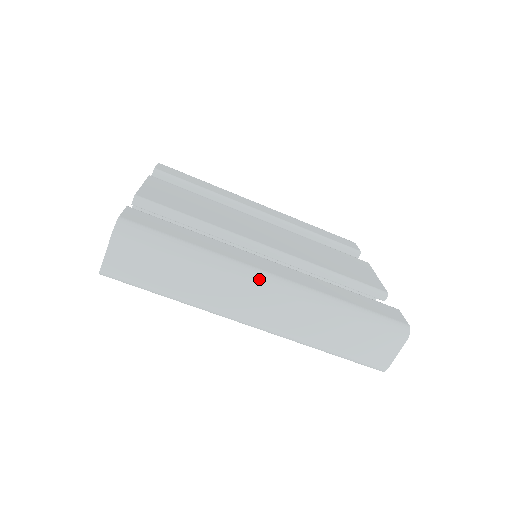
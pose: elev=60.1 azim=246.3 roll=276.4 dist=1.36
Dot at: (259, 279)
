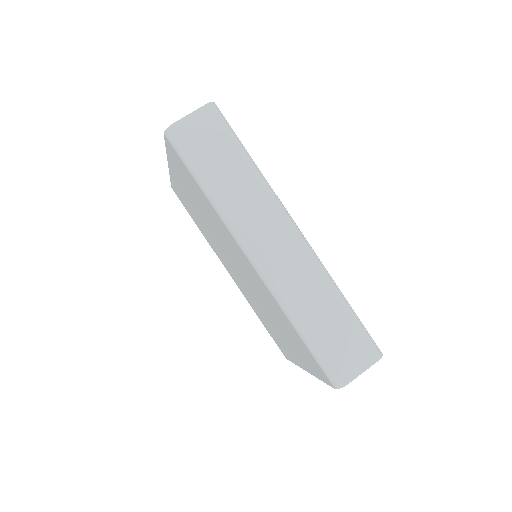
Dot at: (288, 218)
